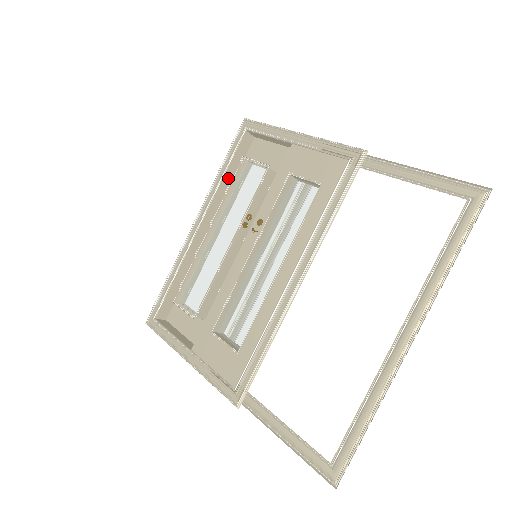
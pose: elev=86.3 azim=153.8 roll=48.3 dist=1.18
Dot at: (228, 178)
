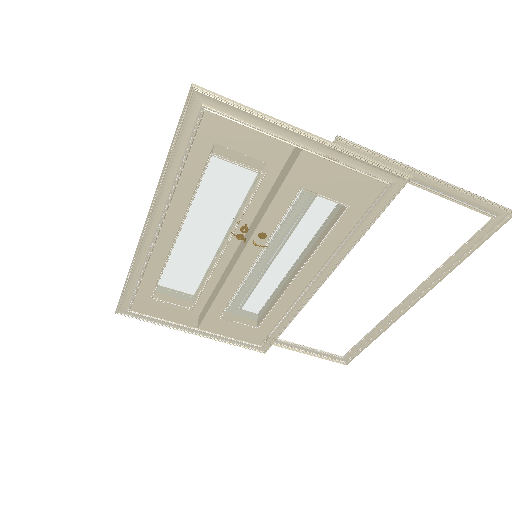
Dot at: (182, 169)
